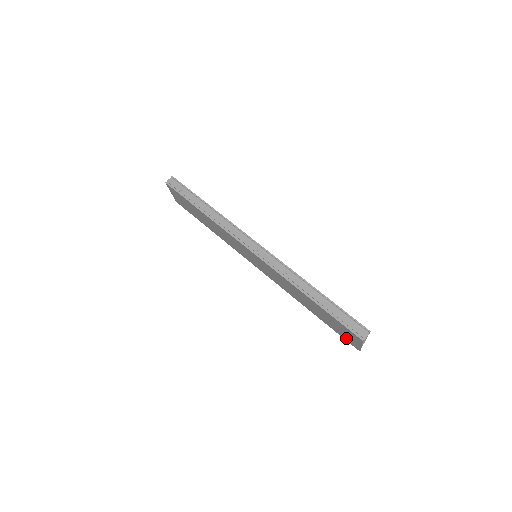
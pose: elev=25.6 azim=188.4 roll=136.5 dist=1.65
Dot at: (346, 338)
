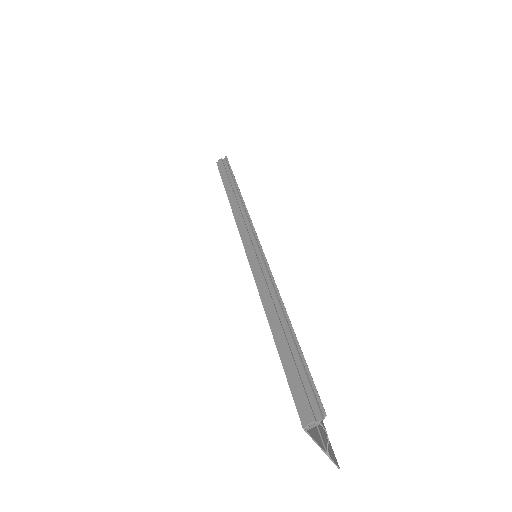
Dot at: occluded
